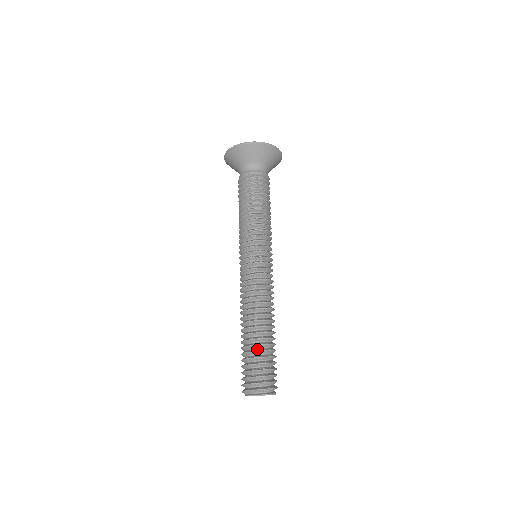
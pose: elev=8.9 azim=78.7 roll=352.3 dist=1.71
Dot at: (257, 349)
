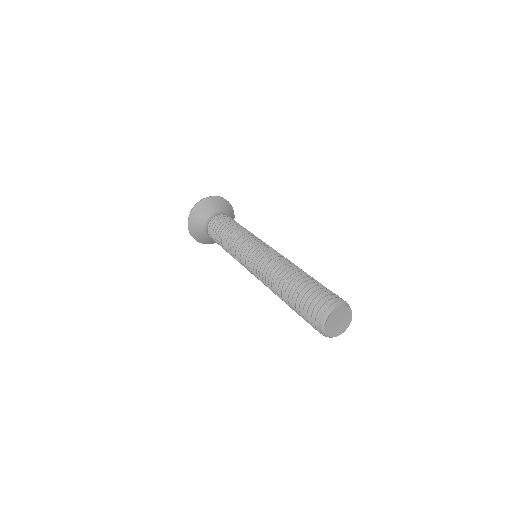
Dot at: occluded
